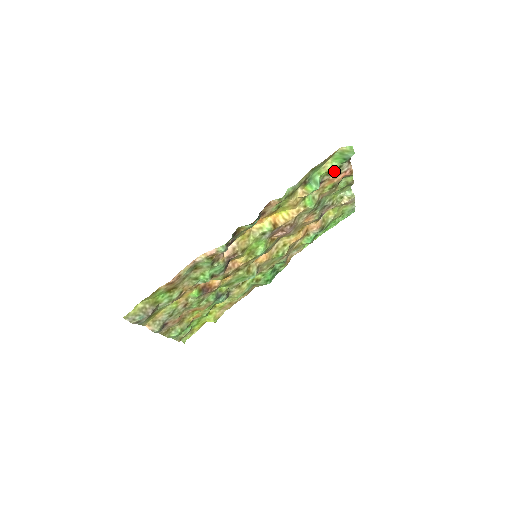
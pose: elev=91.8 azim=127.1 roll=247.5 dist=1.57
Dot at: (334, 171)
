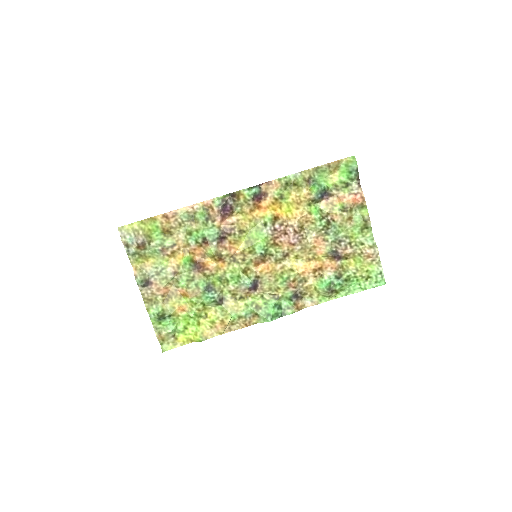
Dot at: (342, 186)
